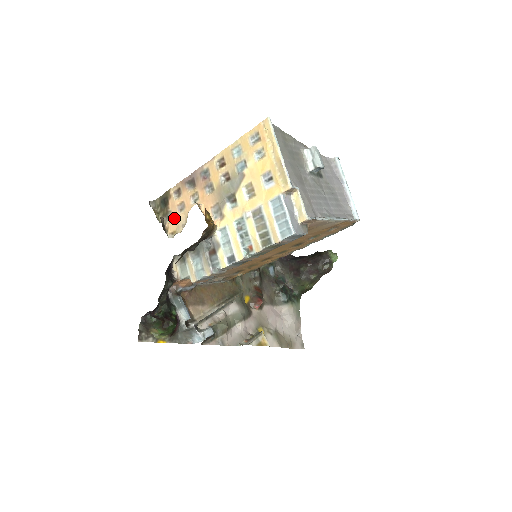
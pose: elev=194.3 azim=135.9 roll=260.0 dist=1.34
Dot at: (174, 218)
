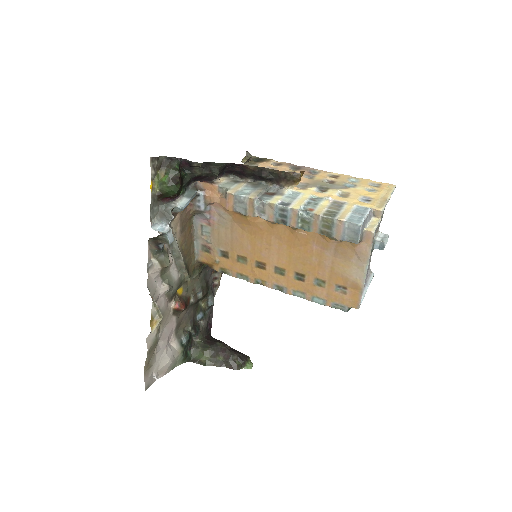
Dot at: occluded
